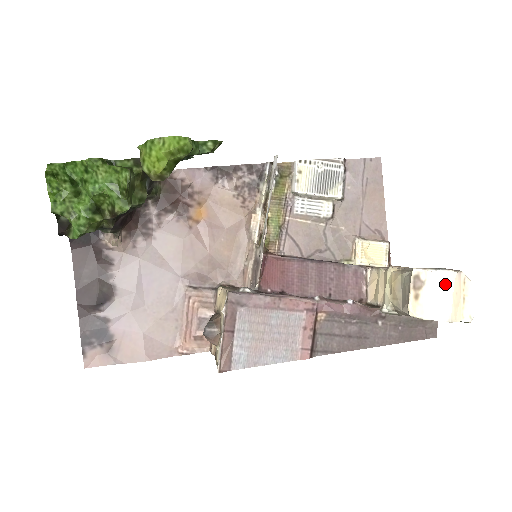
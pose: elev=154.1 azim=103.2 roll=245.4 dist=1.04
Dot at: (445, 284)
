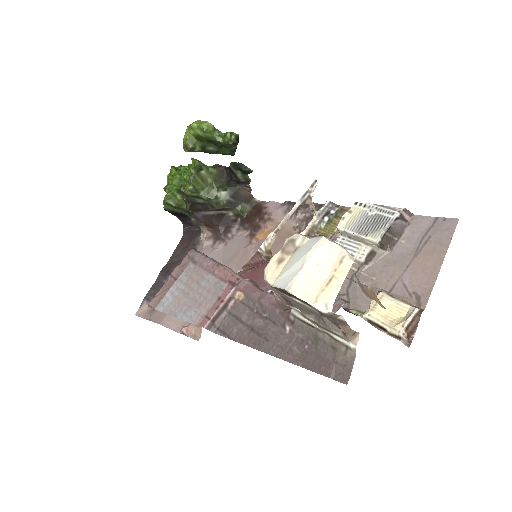
Dot at: (308, 249)
